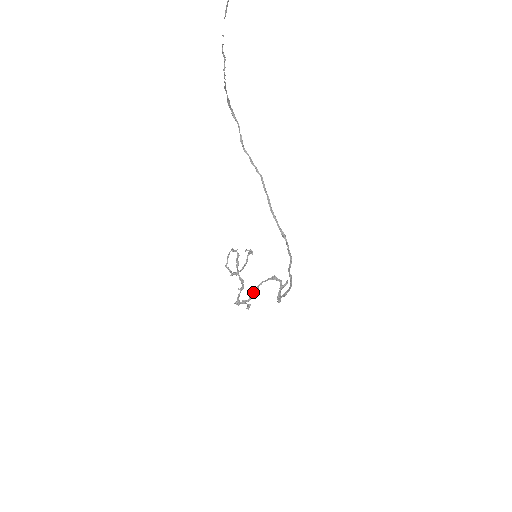
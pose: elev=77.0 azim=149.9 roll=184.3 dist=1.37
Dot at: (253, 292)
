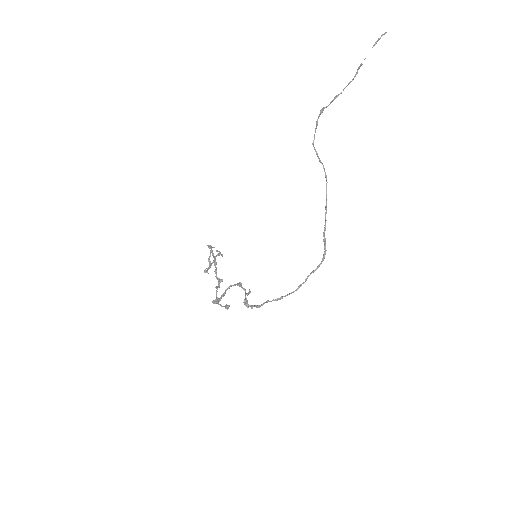
Dot at: (222, 294)
